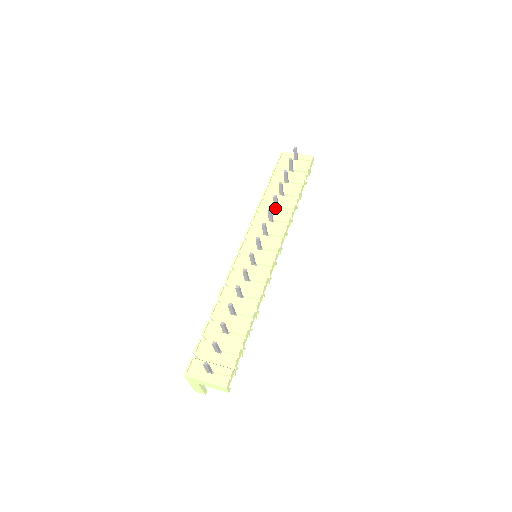
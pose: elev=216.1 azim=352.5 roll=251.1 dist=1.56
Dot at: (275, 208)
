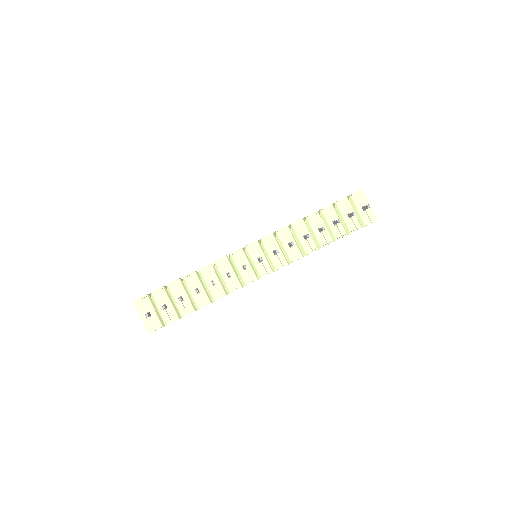
Dot at: (303, 237)
